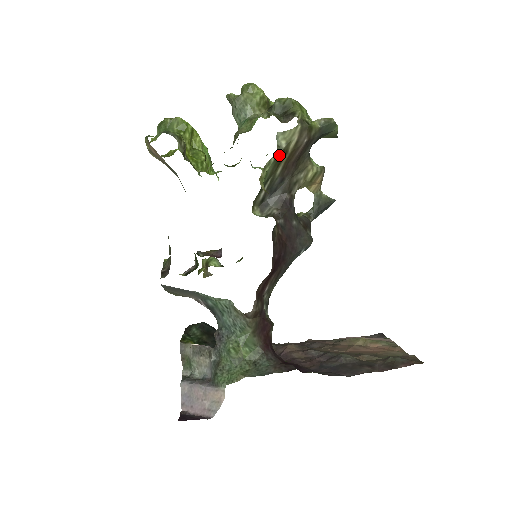
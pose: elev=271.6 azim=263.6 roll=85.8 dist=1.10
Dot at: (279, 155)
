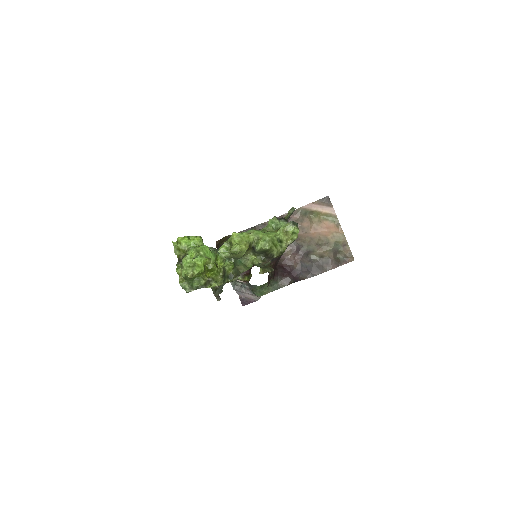
Dot at: (267, 264)
